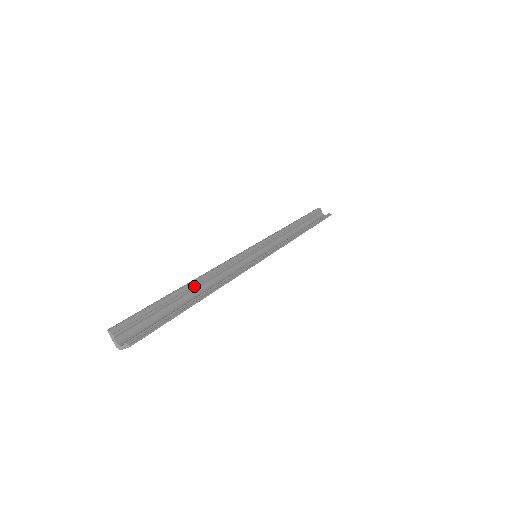
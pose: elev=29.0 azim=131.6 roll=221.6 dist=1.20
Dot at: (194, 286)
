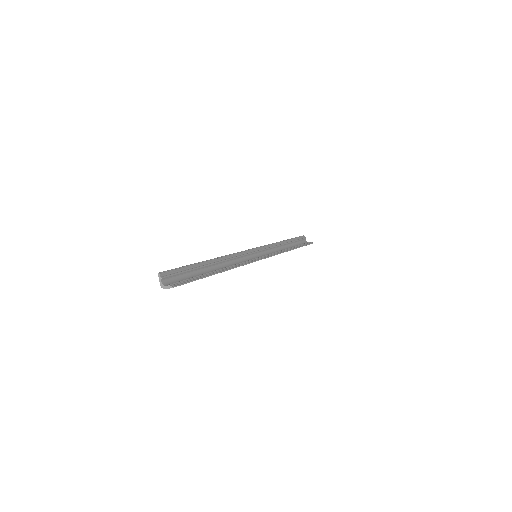
Dot at: (214, 263)
